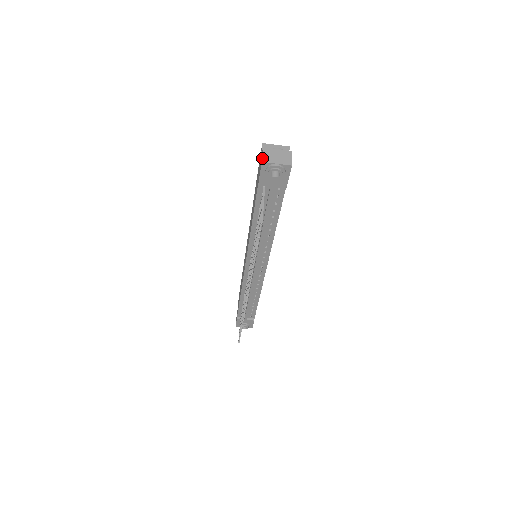
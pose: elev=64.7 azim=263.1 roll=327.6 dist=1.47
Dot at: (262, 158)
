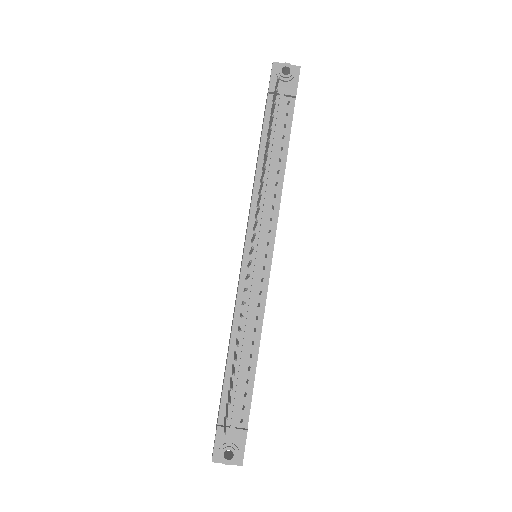
Dot at: (272, 64)
